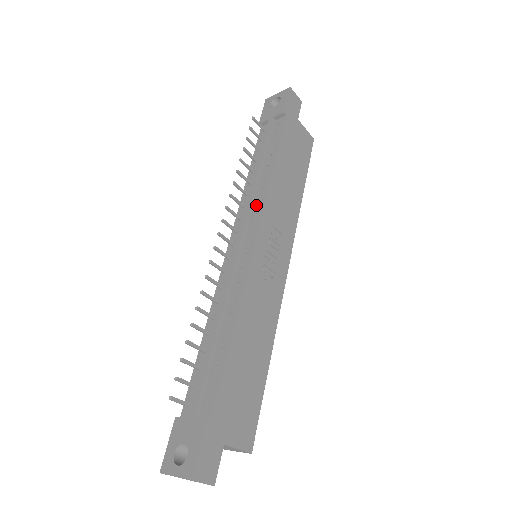
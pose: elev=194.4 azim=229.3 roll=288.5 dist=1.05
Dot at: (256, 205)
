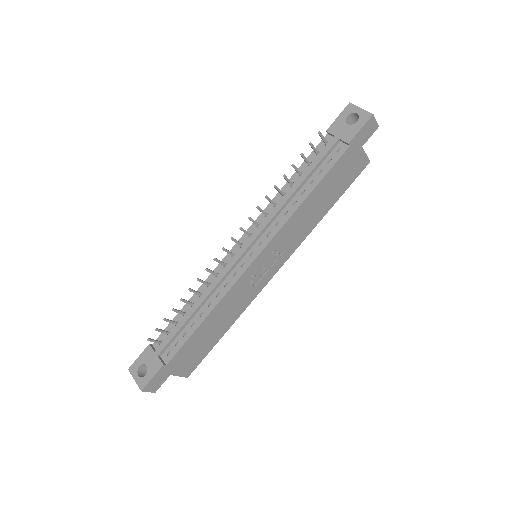
Dot at: (274, 224)
